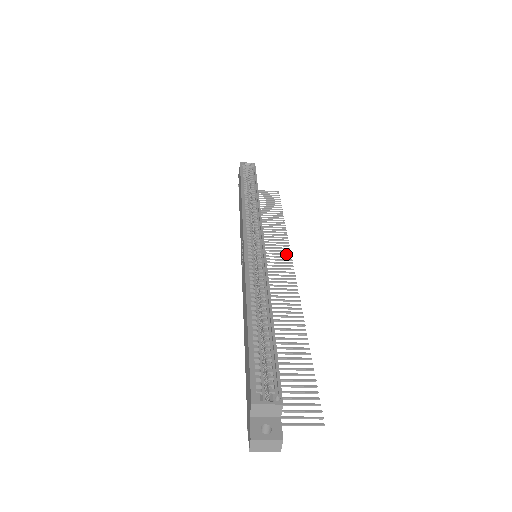
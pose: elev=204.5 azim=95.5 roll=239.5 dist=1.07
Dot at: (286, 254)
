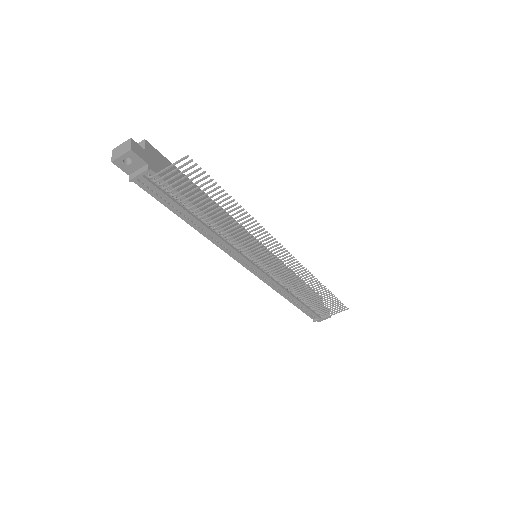
Dot at: (298, 267)
